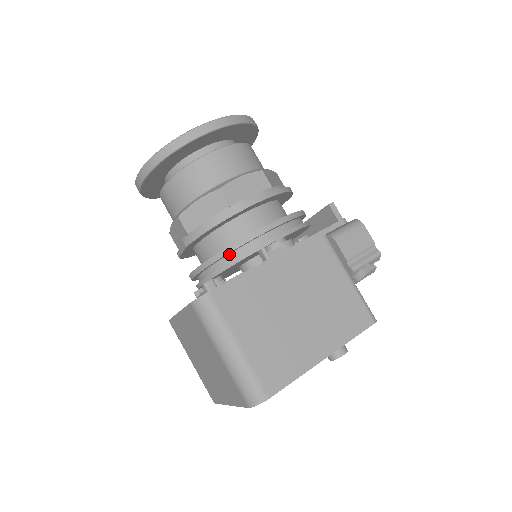
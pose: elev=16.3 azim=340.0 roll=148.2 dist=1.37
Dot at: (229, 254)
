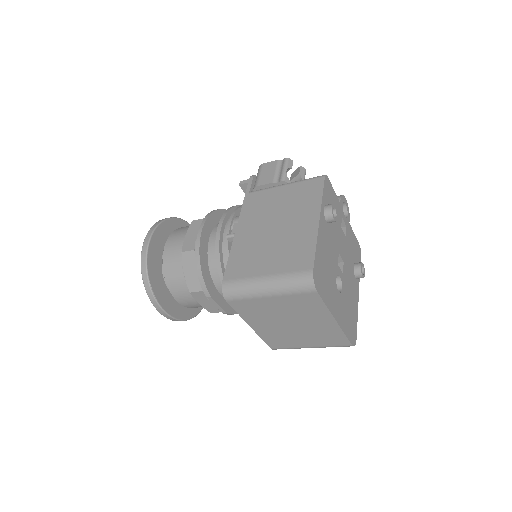
Dot at: (224, 265)
